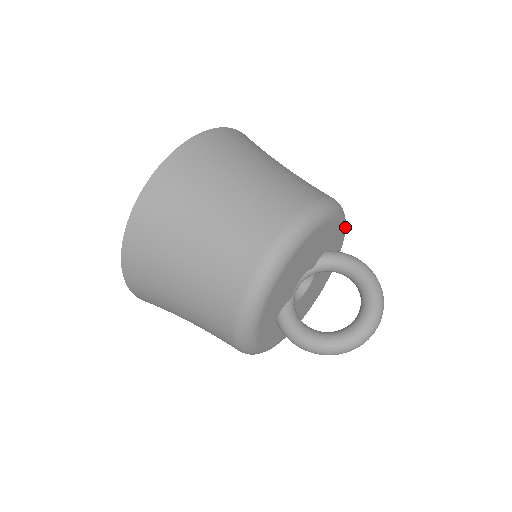
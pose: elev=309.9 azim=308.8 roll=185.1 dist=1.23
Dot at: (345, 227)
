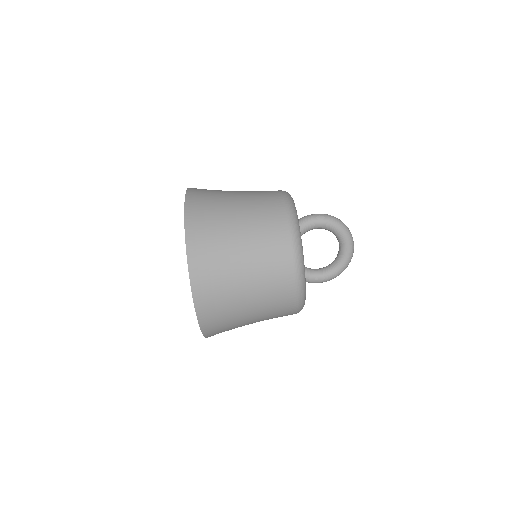
Dot at: (292, 198)
